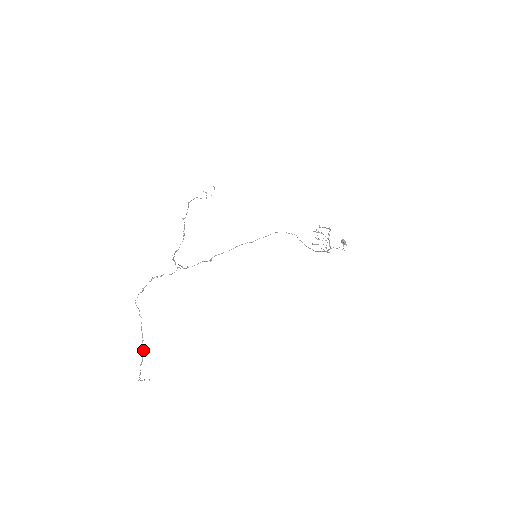
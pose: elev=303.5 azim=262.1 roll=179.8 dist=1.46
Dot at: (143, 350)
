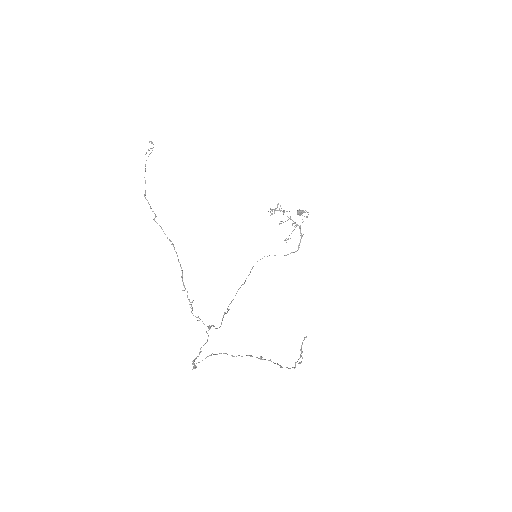
Dot at: (263, 359)
